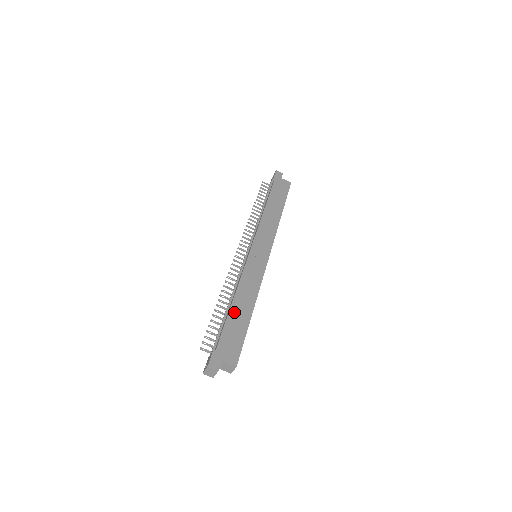
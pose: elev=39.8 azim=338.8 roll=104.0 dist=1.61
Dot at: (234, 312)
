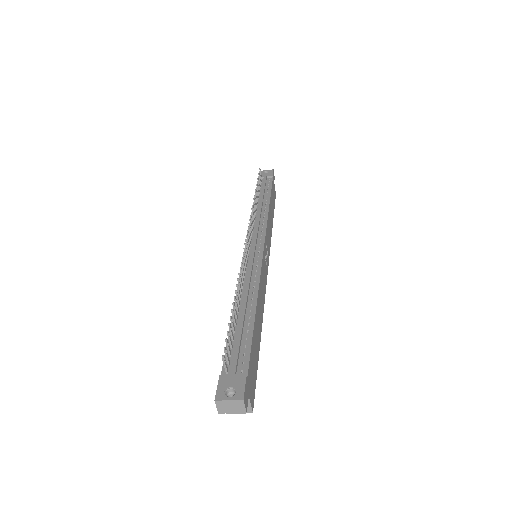
Dot at: (256, 325)
